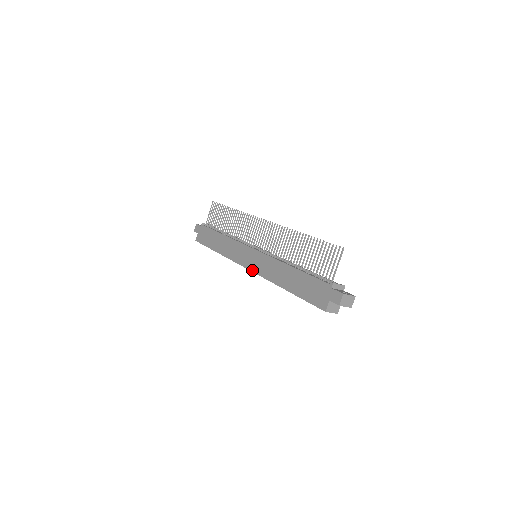
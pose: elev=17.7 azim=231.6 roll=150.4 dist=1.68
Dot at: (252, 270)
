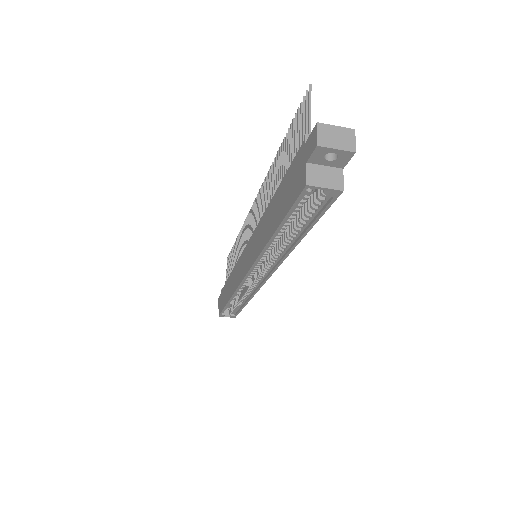
Dot at: (247, 270)
